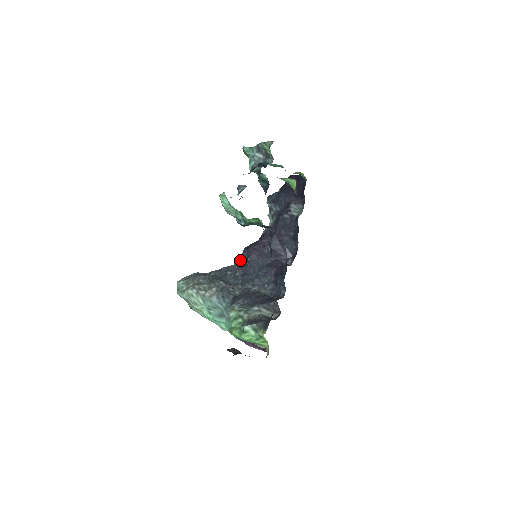
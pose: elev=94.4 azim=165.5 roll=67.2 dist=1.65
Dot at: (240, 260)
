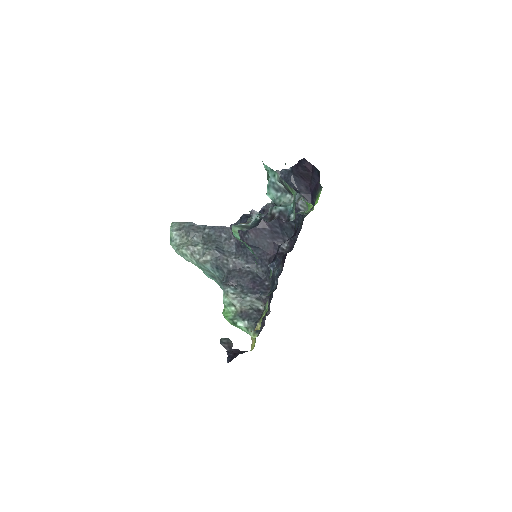
Dot at: occluded
